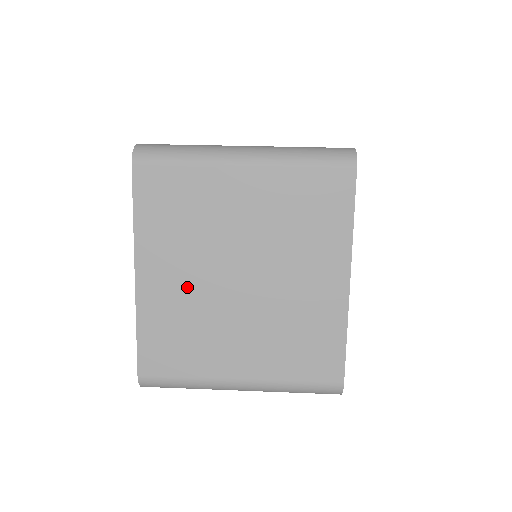
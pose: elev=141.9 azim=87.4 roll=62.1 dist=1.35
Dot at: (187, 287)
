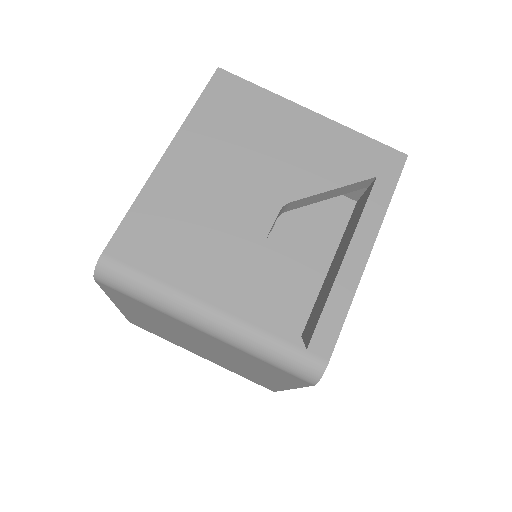
Dot at: (159, 328)
